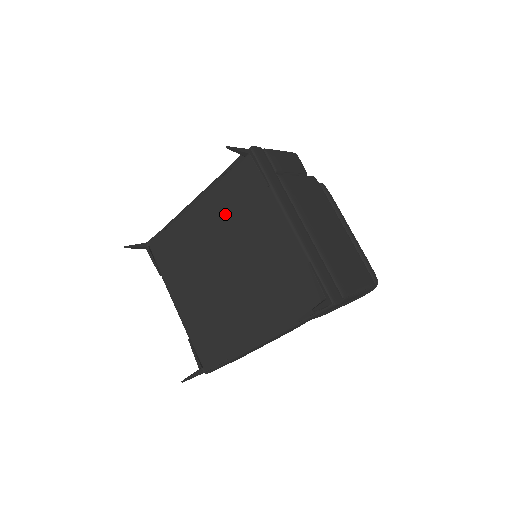
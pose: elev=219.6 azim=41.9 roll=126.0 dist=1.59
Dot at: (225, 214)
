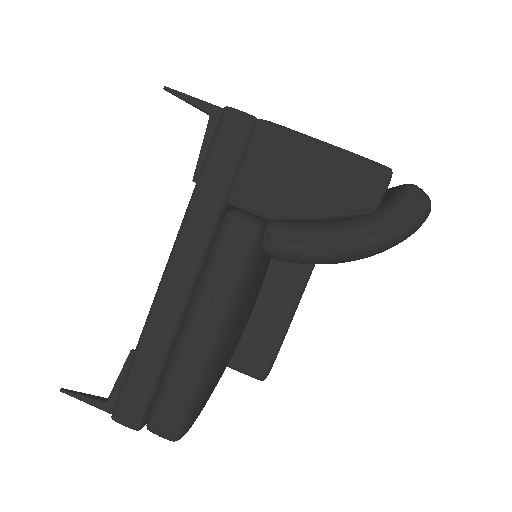
Dot at: occluded
